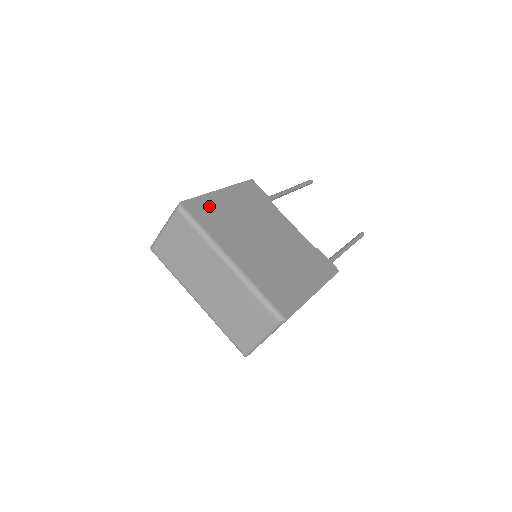
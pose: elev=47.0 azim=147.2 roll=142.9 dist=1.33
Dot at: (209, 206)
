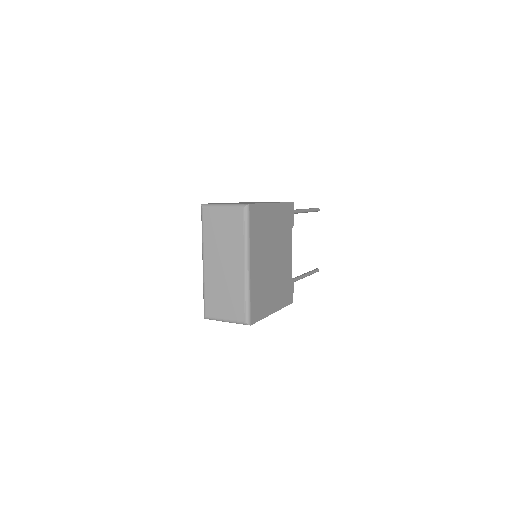
Dot at: (261, 215)
